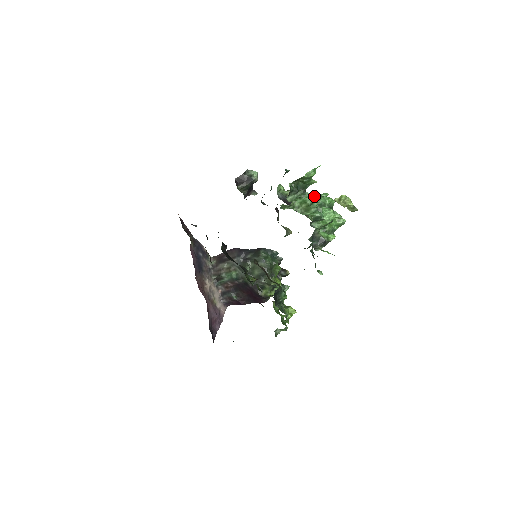
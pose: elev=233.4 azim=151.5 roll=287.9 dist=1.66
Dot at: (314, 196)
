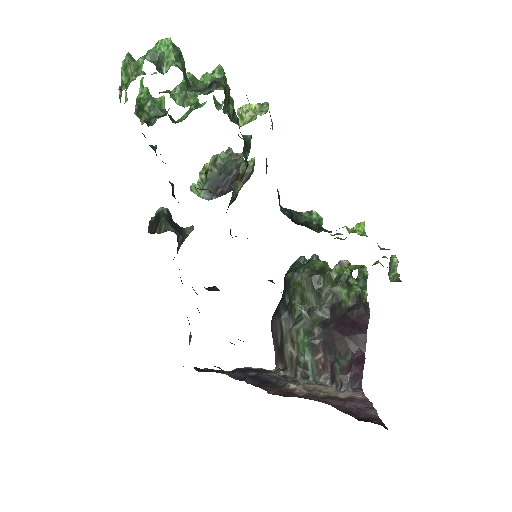
Dot at: (186, 113)
